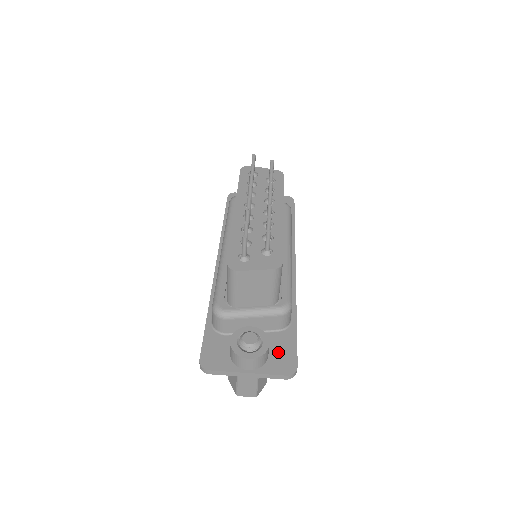
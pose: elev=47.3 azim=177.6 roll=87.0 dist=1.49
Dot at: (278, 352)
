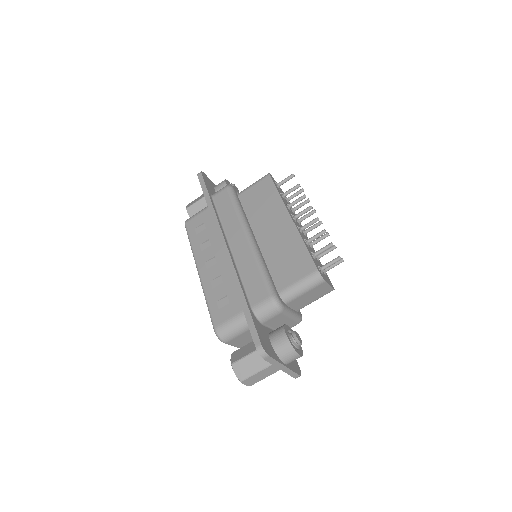
Dot at: occluded
